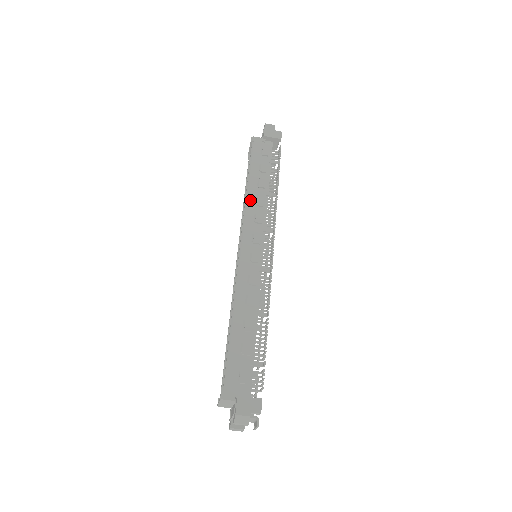
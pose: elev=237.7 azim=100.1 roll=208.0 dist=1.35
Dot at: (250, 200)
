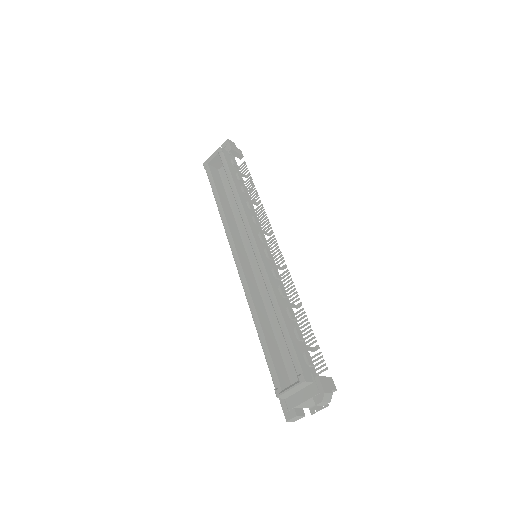
Dot at: (243, 203)
